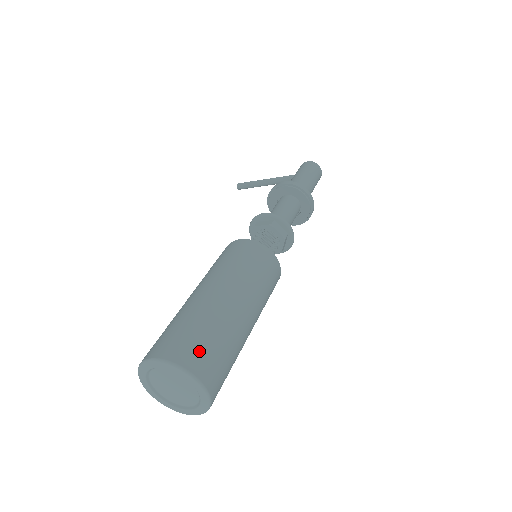
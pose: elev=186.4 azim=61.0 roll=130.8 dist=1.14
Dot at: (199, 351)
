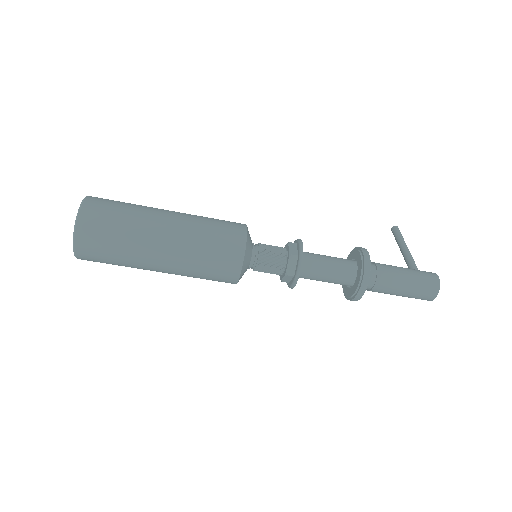
Dot at: (97, 226)
